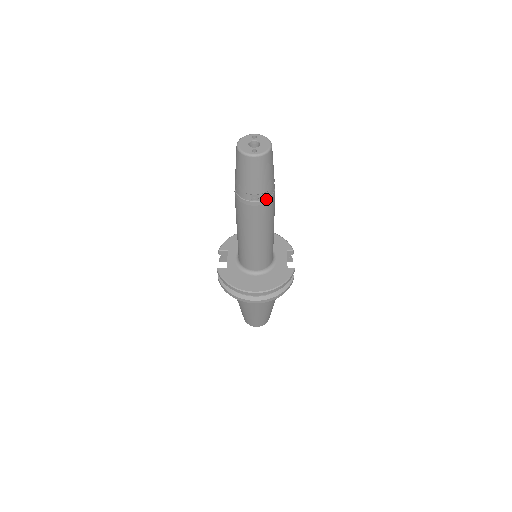
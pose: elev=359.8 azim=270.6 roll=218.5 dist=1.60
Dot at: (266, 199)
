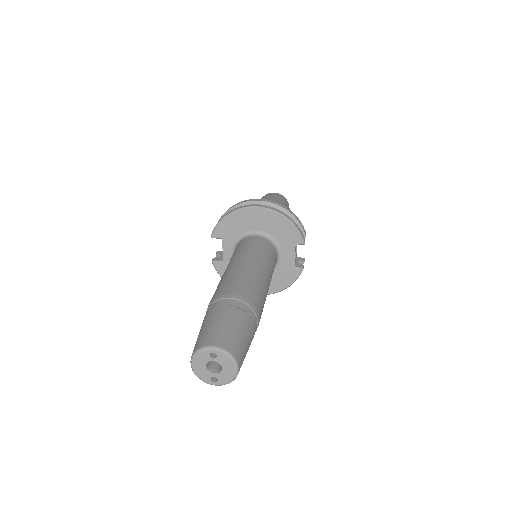
Dot at: occluded
